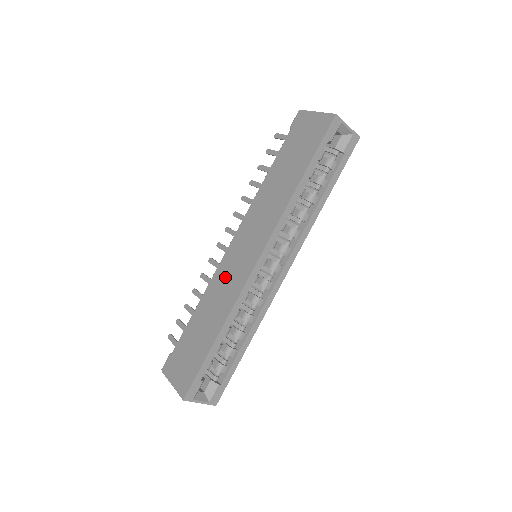
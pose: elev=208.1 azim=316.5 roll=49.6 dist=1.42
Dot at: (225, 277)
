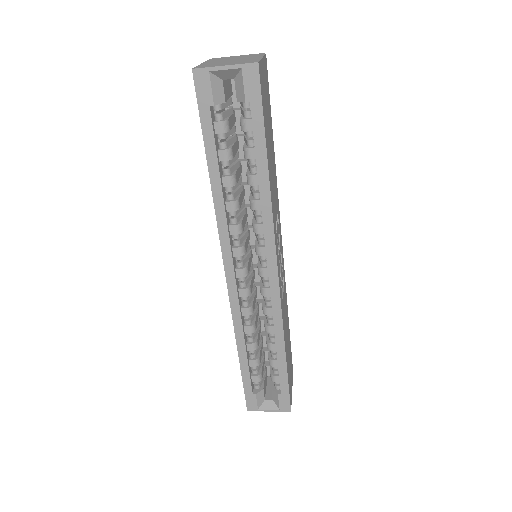
Dot at: occluded
